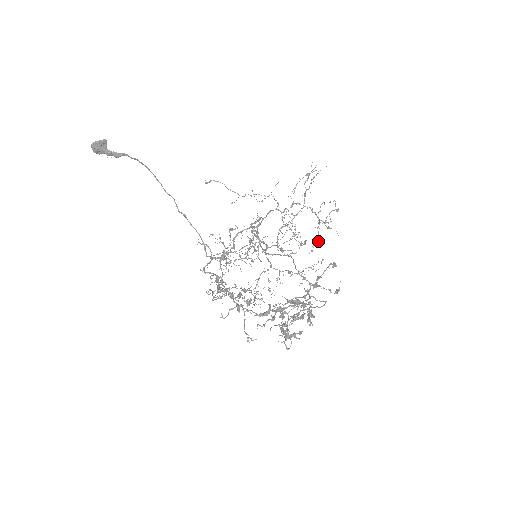
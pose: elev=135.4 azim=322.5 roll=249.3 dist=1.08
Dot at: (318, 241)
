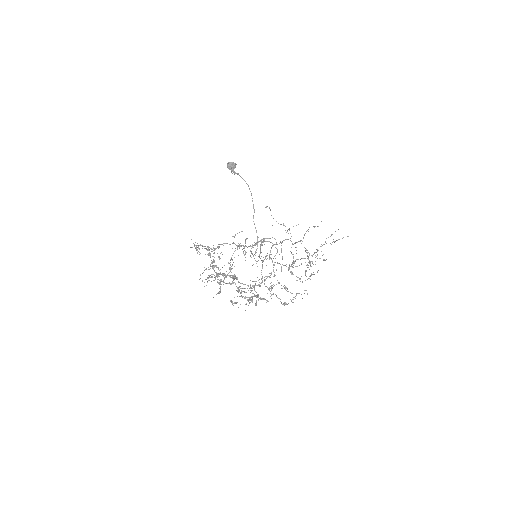
Dot at: (305, 274)
